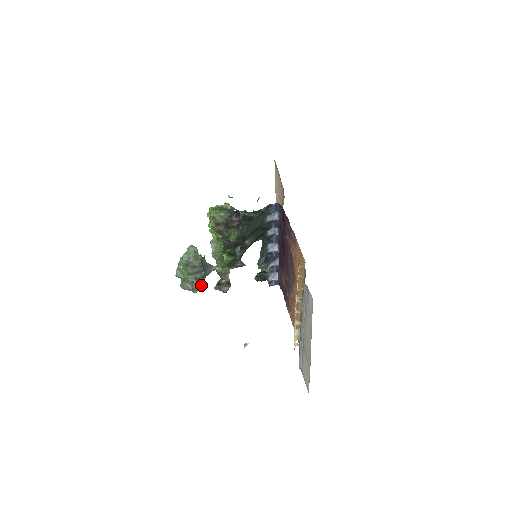
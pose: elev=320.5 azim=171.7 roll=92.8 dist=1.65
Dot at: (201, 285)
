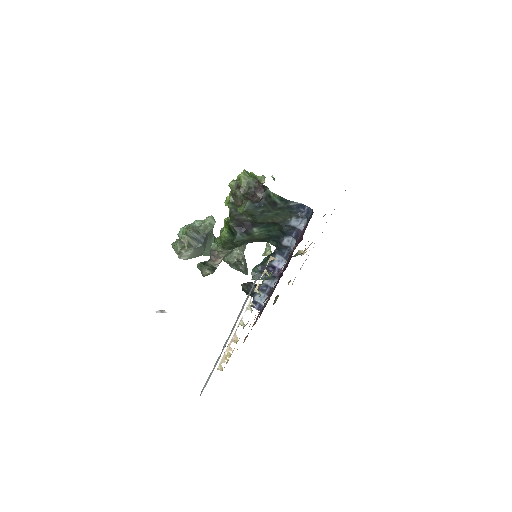
Dot at: (190, 256)
